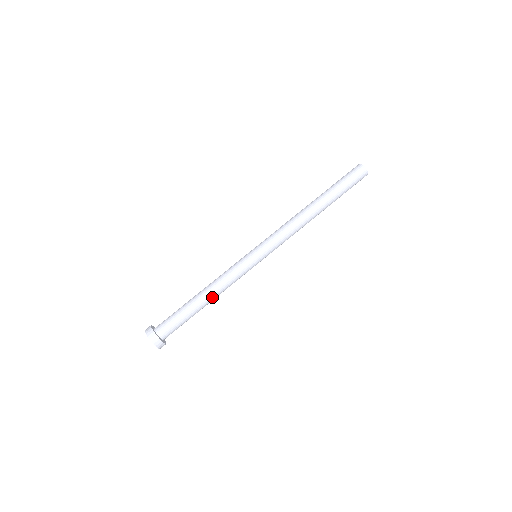
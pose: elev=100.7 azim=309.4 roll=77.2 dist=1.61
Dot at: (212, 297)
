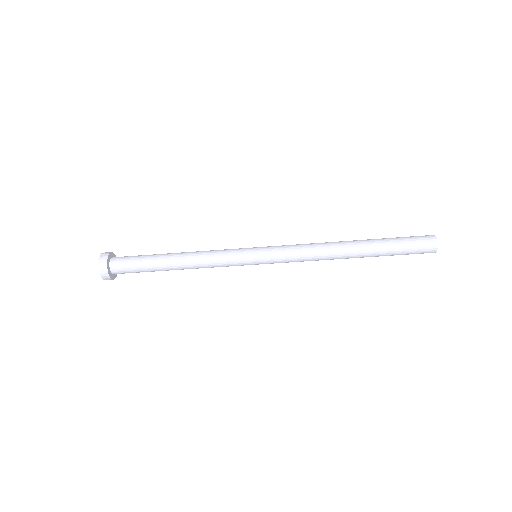
Dot at: occluded
